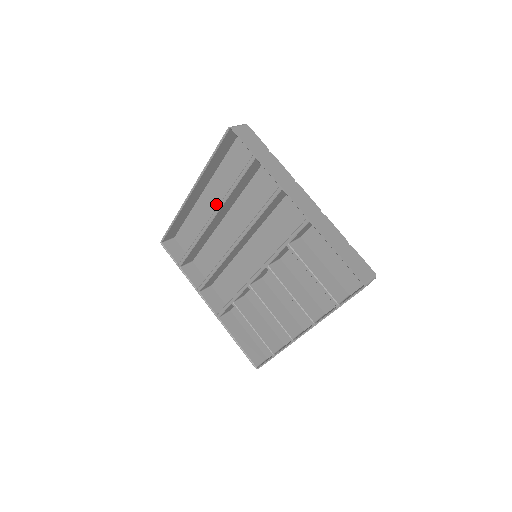
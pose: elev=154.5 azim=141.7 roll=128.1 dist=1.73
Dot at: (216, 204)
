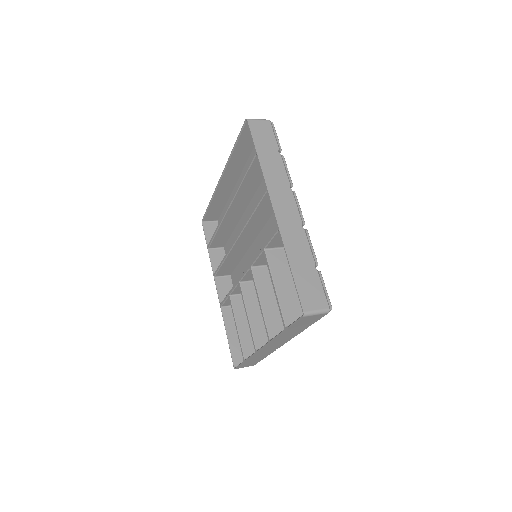
Dot at: occluded
